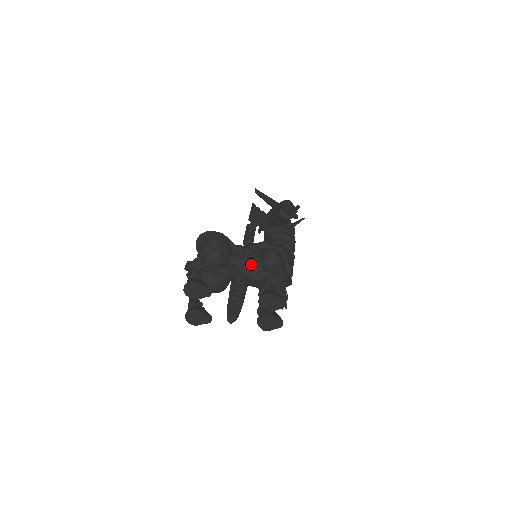
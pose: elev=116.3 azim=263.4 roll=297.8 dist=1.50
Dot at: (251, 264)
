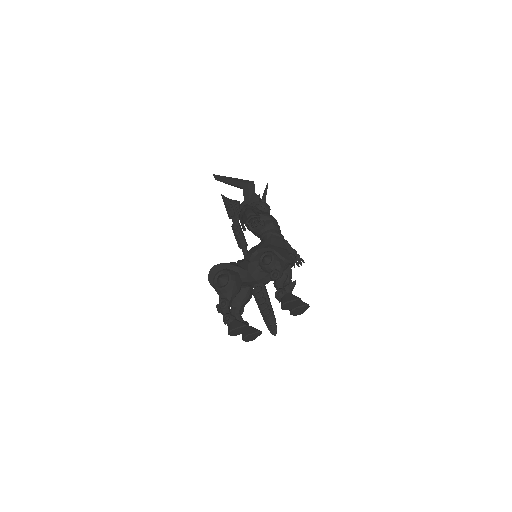
Dot at: (258, 276)
